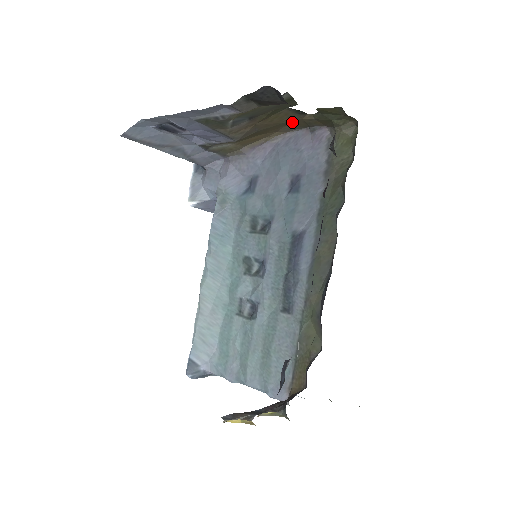
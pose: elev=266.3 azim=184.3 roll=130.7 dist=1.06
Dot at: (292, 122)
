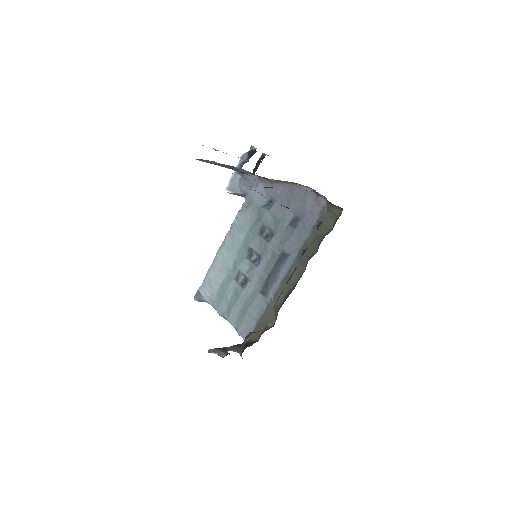
Dot at: occluded
